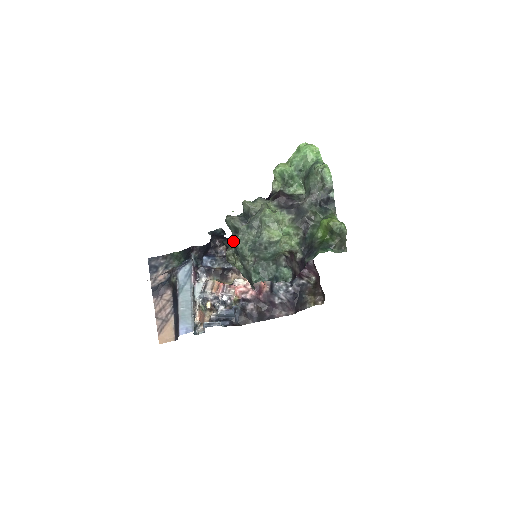
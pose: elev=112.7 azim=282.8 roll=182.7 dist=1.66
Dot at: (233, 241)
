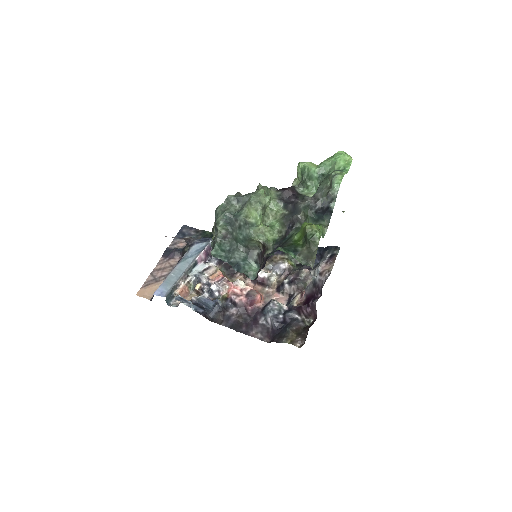
Dot at: occluded
